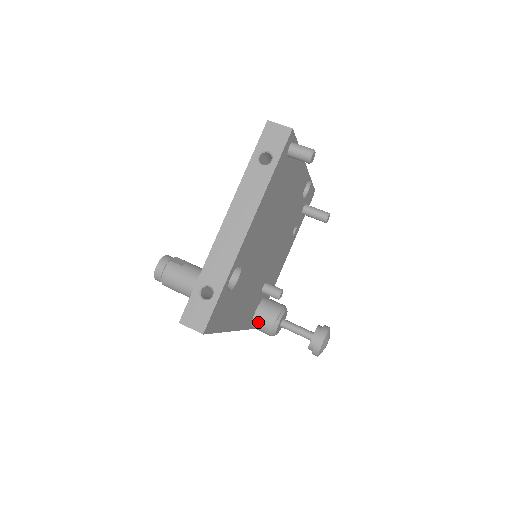
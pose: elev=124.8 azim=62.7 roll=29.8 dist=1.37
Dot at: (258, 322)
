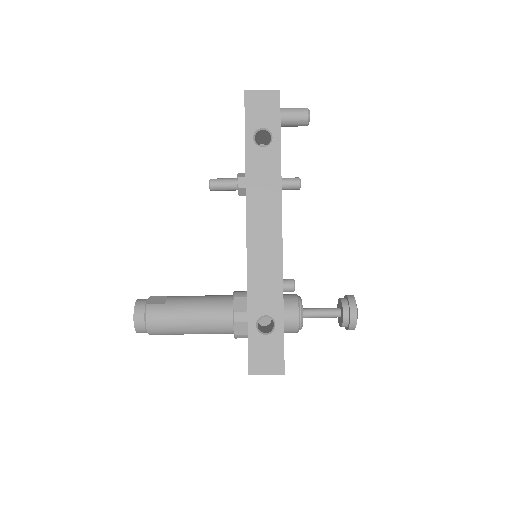
Dot at: occluded
